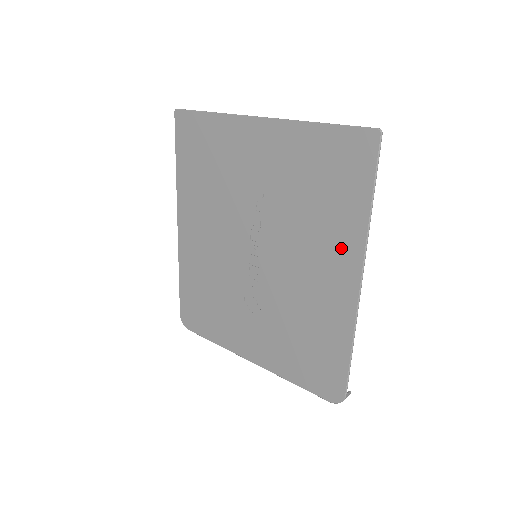
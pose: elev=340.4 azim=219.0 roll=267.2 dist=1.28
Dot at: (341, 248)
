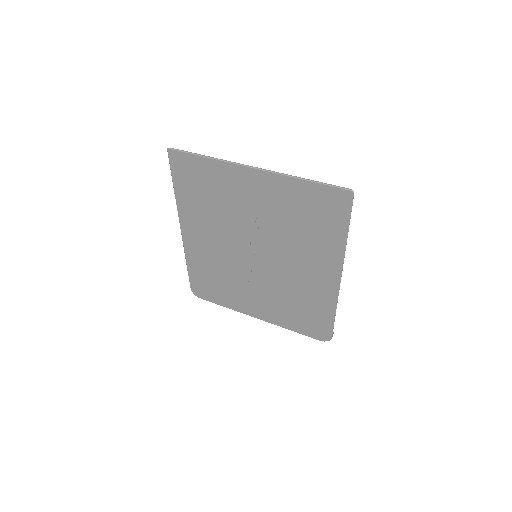
Dot at: (325, 257)
